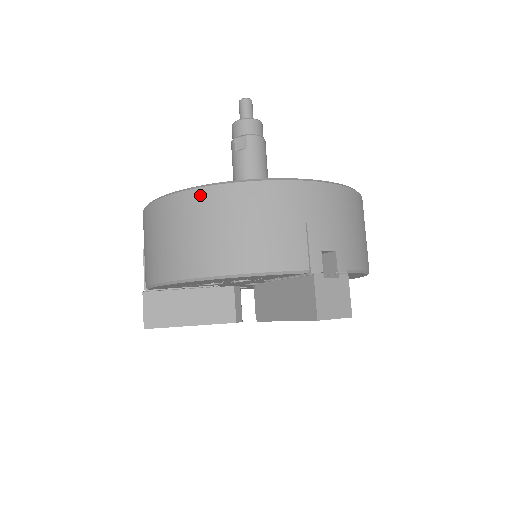
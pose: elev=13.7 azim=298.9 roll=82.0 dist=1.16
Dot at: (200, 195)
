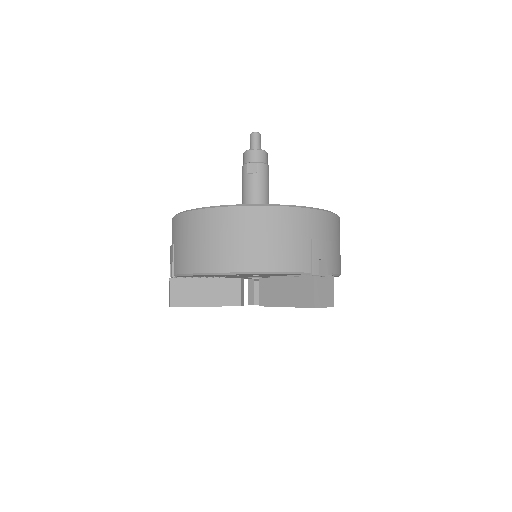
Dot at: (238, 212)
